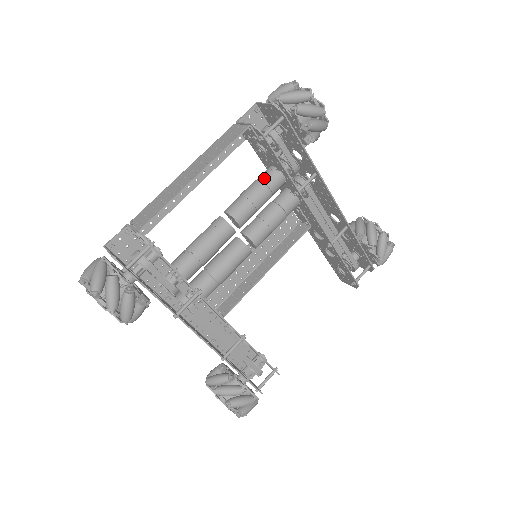
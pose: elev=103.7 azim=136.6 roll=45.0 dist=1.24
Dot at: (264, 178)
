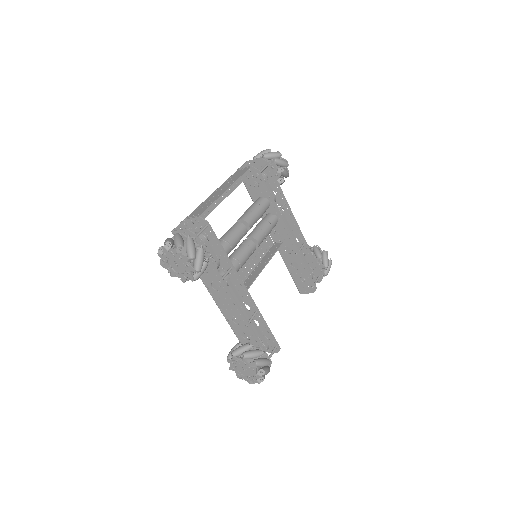
Dot at: (258, 202)
